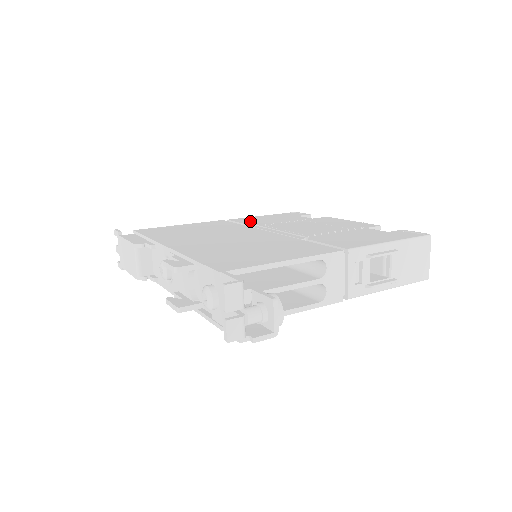
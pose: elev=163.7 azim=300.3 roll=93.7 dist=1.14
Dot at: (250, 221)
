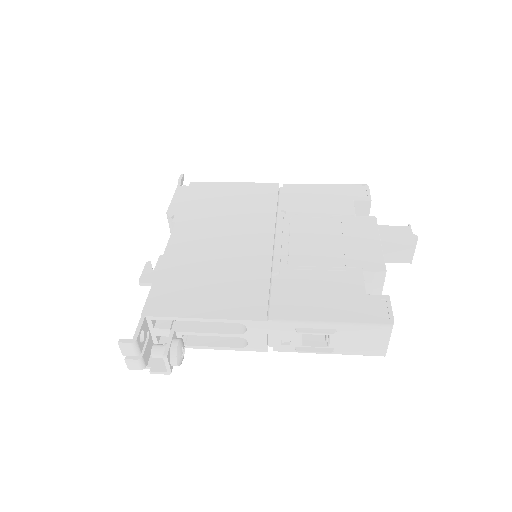
Dot at: (293, 198)
